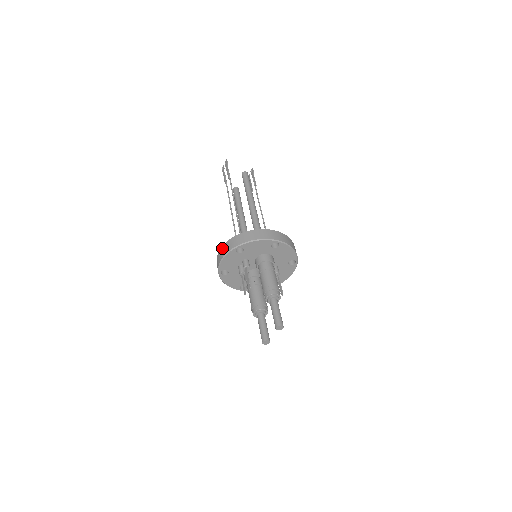
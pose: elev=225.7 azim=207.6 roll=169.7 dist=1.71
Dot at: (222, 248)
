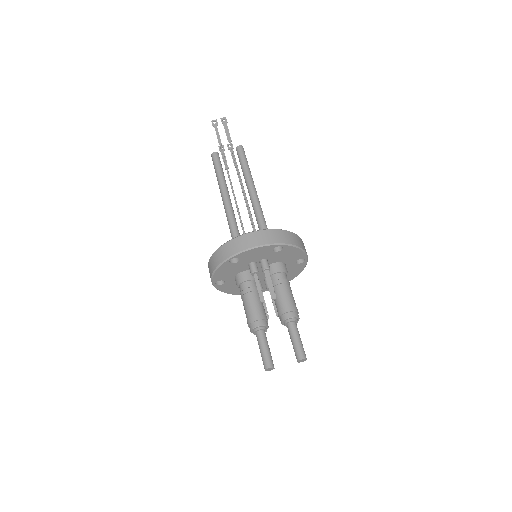
Dot at: (256, 234)
